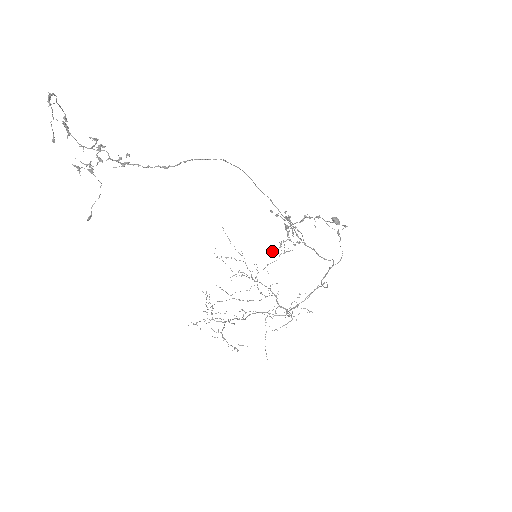
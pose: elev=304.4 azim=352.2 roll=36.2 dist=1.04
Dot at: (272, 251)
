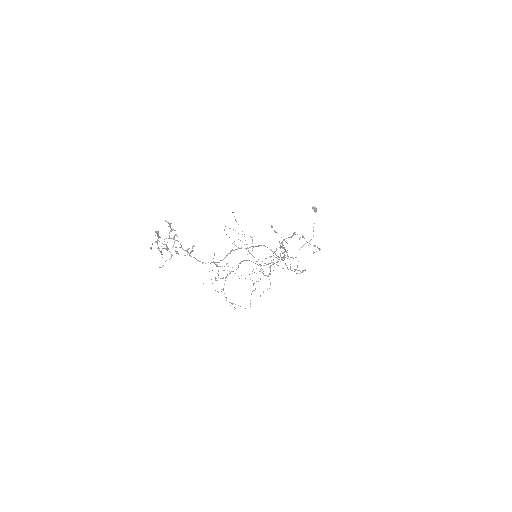
Dot at: occluded
